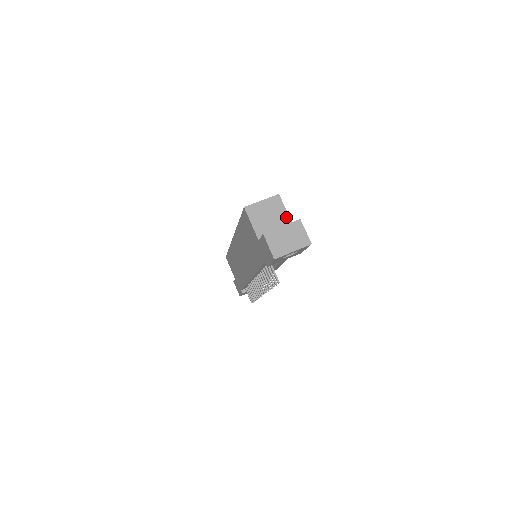
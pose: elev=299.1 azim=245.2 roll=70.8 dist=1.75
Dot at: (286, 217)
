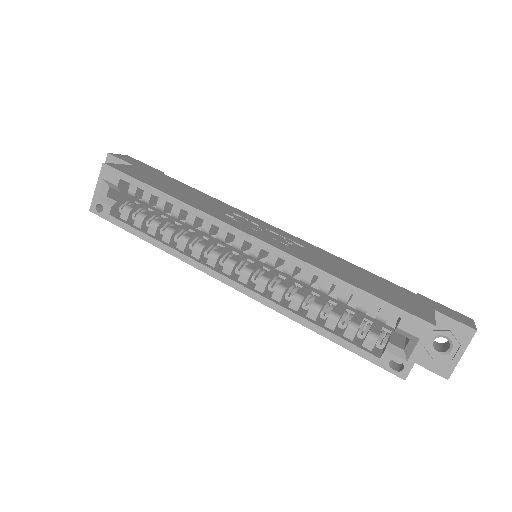
Dot at: occluded
